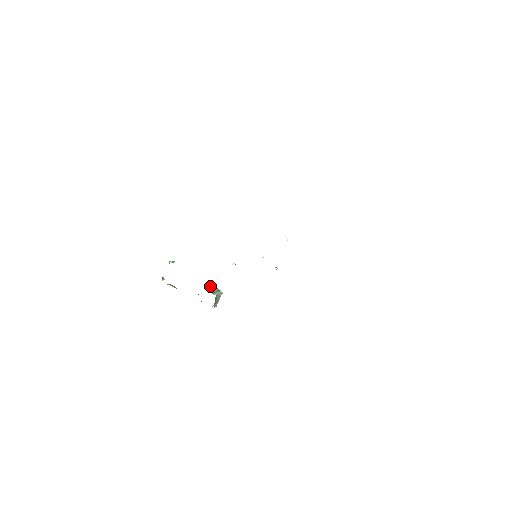
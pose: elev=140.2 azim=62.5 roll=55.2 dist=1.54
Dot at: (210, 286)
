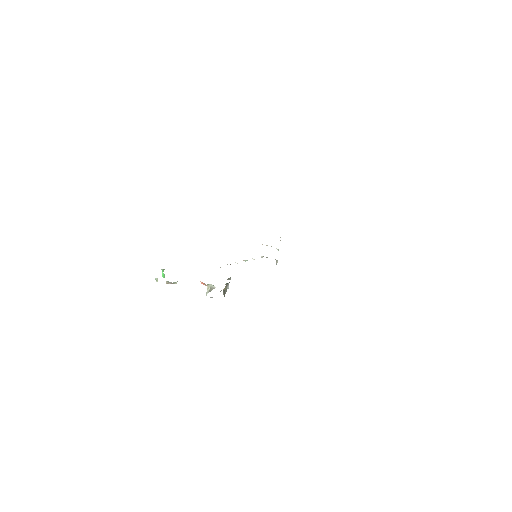
Dot at: occluded
